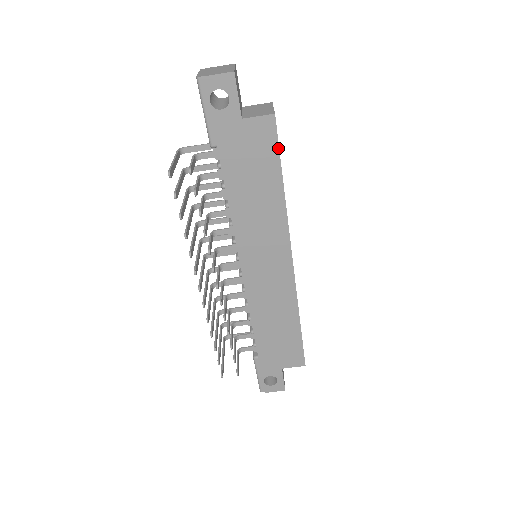
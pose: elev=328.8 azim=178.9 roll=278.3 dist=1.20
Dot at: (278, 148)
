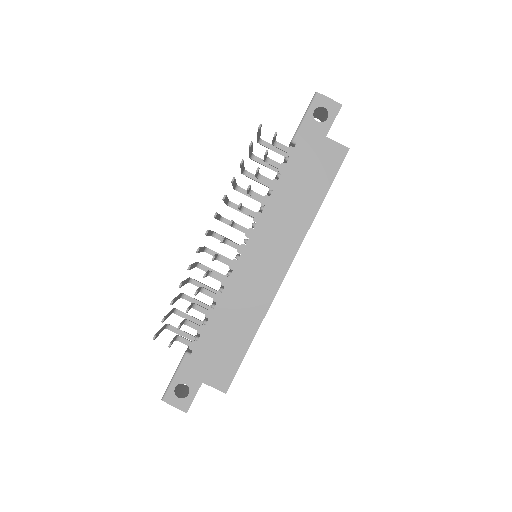
Dot at: (336, 173)
